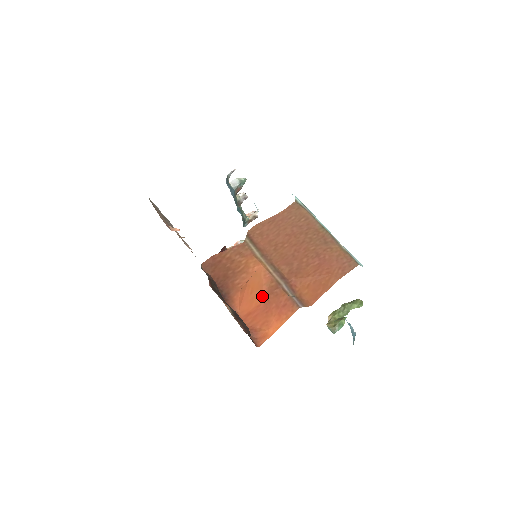
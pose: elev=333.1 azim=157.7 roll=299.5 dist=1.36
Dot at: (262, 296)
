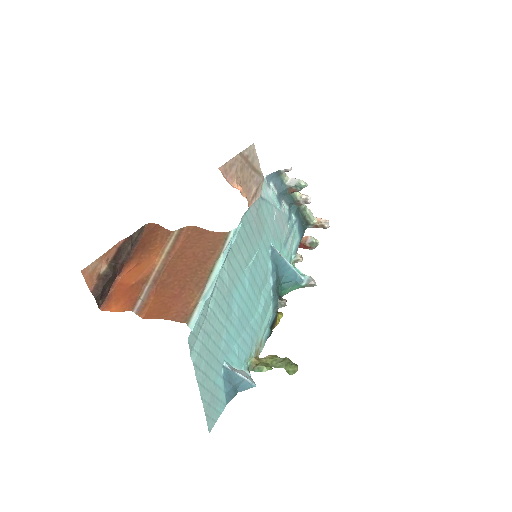
Dot at: (134, 280)
